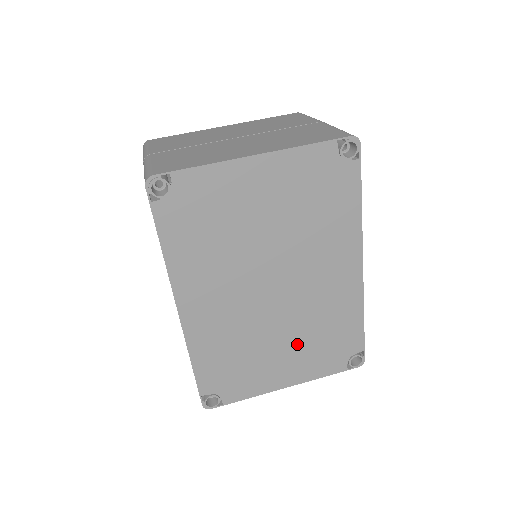
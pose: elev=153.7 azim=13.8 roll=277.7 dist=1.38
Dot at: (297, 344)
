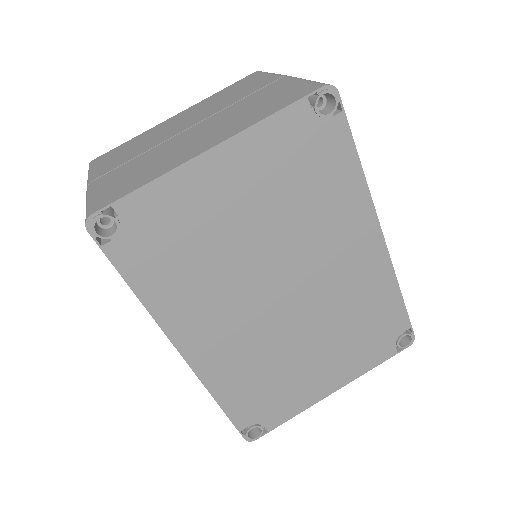
Dot at: (331, 345)
